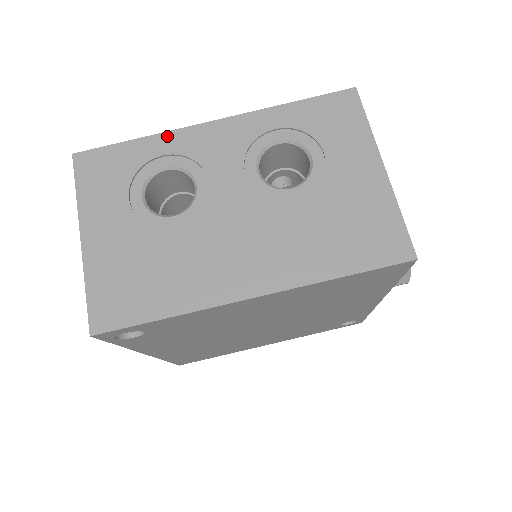
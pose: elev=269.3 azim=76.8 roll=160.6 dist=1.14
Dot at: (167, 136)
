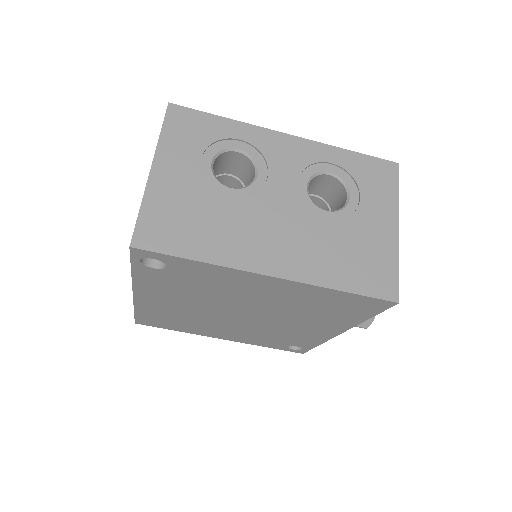
Dot at: (249, 127)
